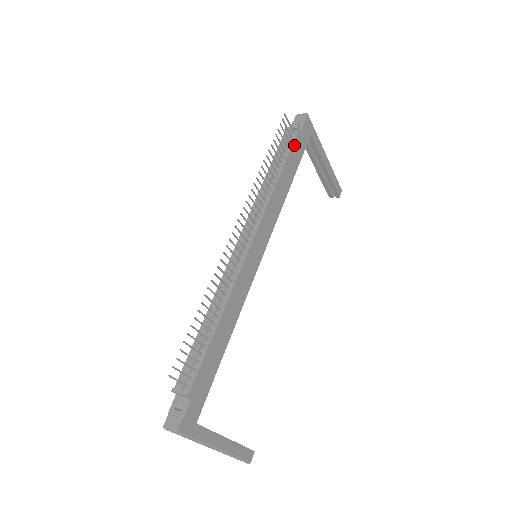
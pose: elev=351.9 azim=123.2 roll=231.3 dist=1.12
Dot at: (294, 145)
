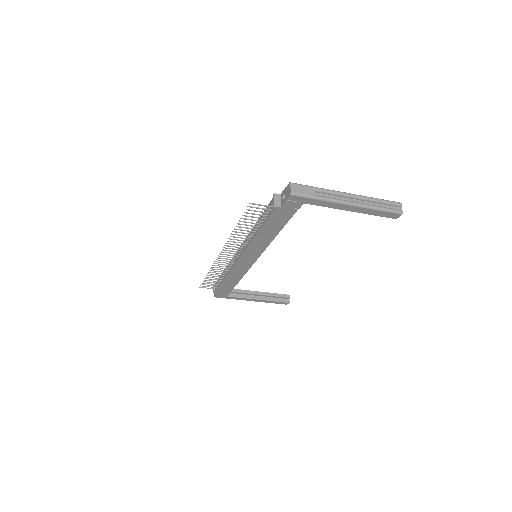
Dot at: (272, 216)
